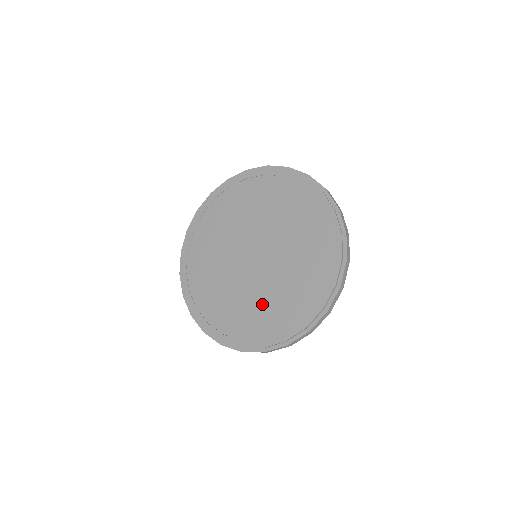
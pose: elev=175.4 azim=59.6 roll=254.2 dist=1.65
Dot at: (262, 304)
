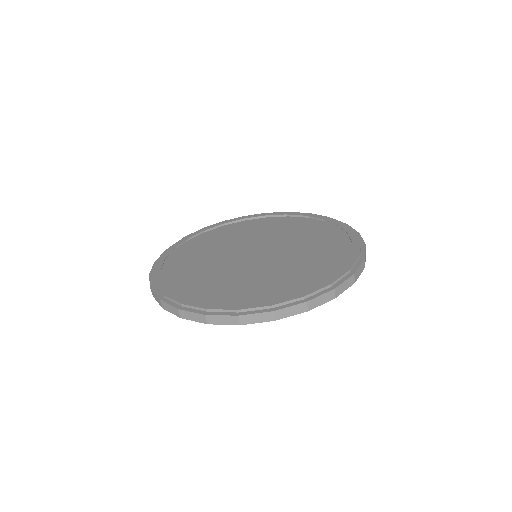
Dot at: (250, 284)
